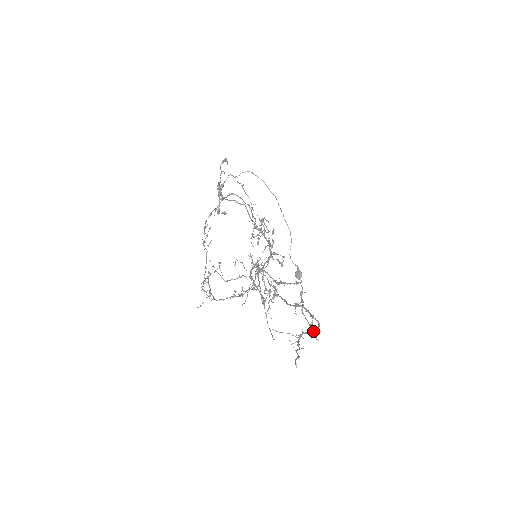
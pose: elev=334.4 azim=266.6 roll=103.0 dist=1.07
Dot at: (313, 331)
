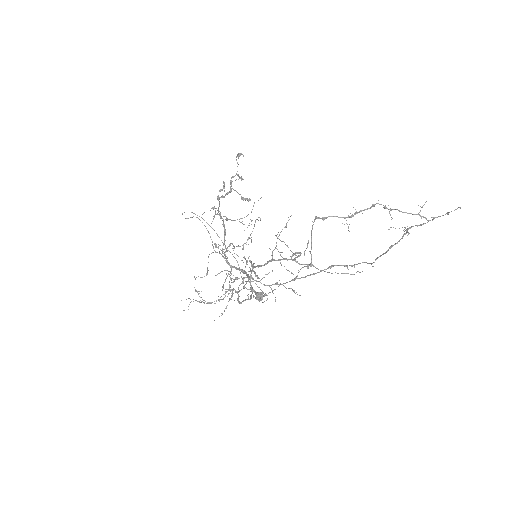
Dot at: occluded
